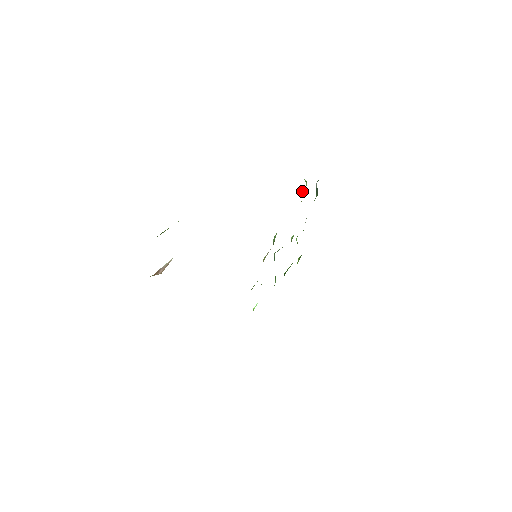
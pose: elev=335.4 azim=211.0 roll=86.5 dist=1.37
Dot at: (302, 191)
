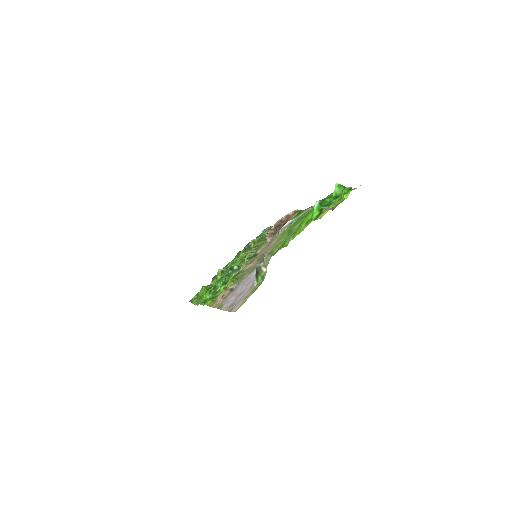
Dot at: (252, 240)
